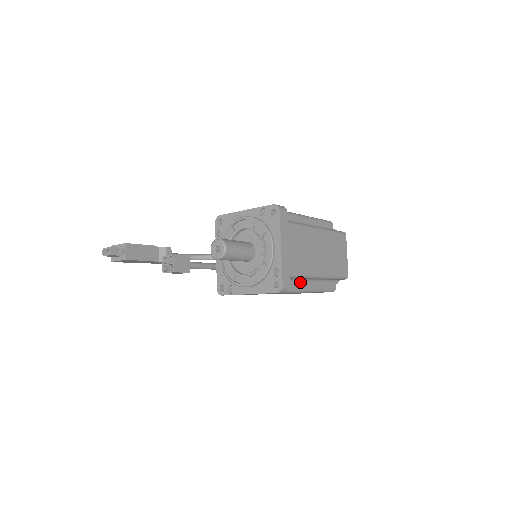
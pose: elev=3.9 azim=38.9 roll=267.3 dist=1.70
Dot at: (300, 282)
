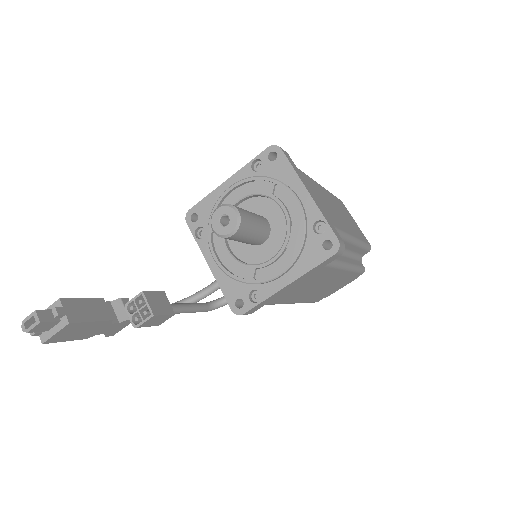
Dot at: occluded
